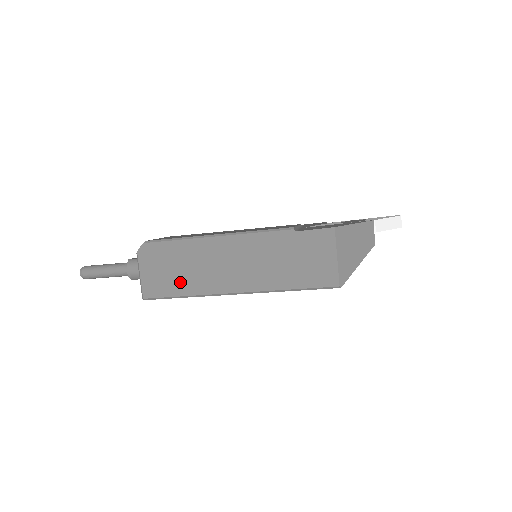
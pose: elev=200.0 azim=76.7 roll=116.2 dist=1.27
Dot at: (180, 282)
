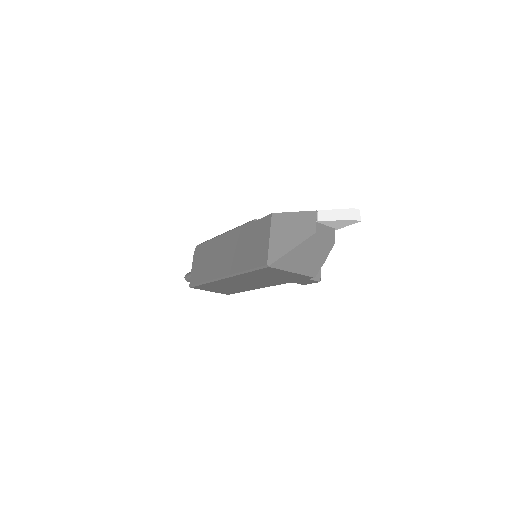
Dot at: (203, 272)
